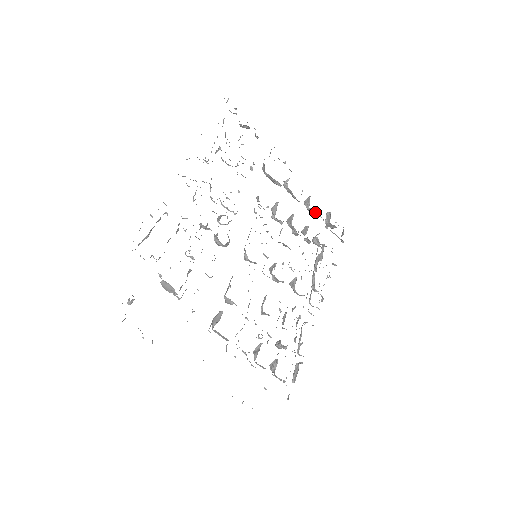
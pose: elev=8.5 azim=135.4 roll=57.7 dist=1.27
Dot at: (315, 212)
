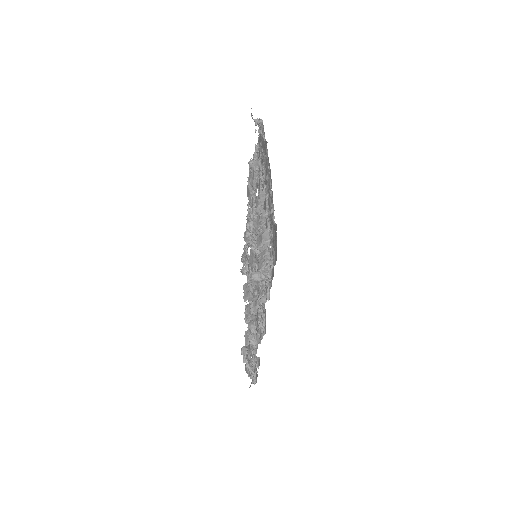
Dot at: occluded
